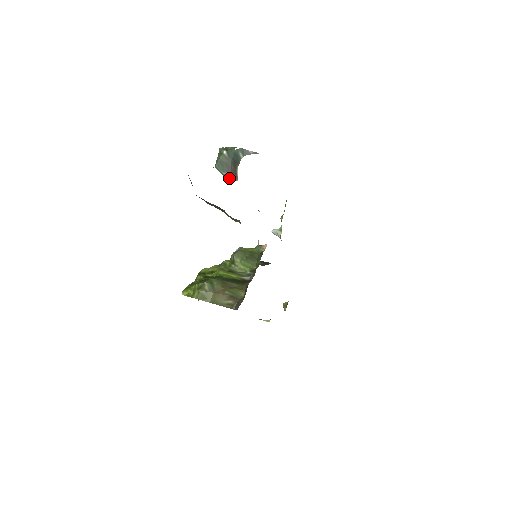
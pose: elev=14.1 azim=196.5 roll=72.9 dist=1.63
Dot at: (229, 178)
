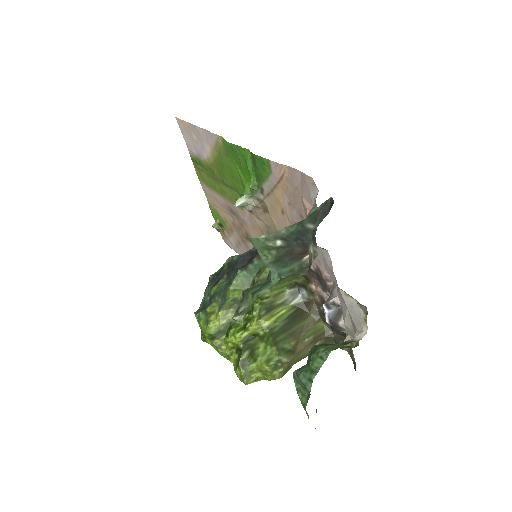
Dot at: (296, 264)
